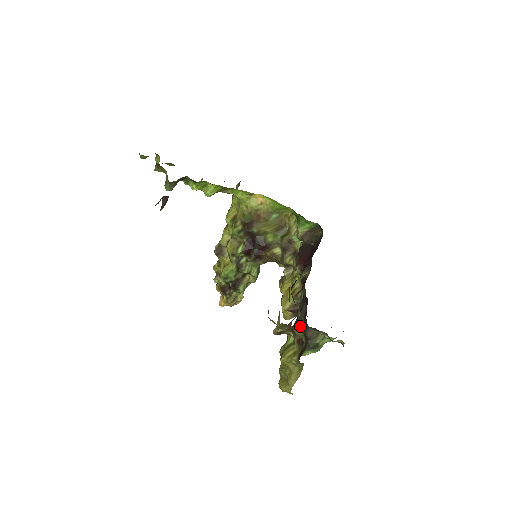
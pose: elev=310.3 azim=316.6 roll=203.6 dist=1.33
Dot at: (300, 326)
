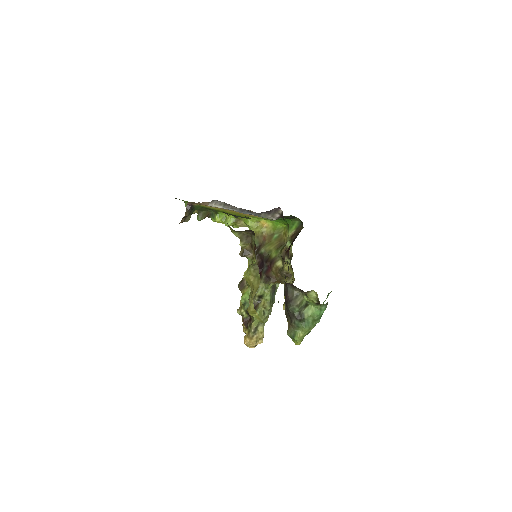
Dot at: (284, 295)
